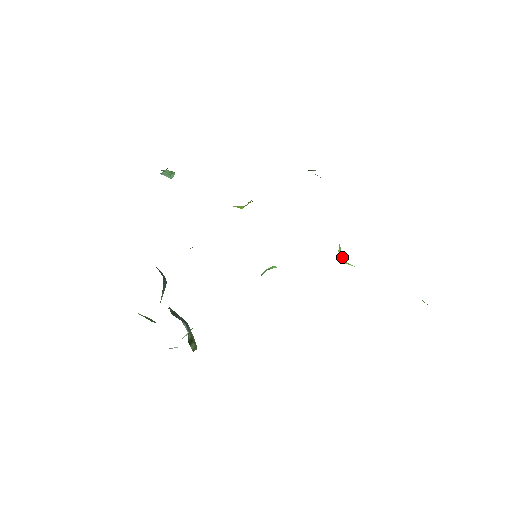
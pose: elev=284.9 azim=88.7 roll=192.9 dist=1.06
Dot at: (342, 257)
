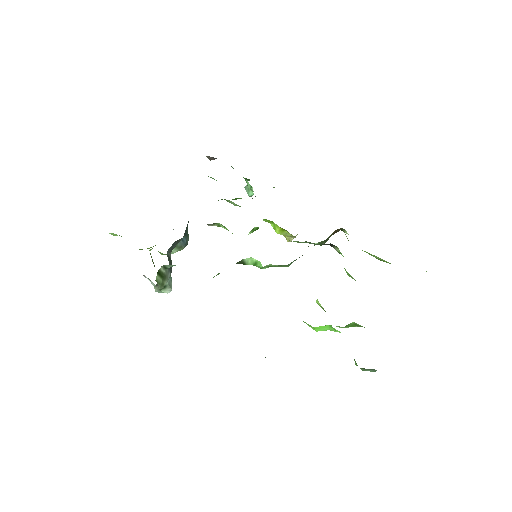
Dot at: occluded
